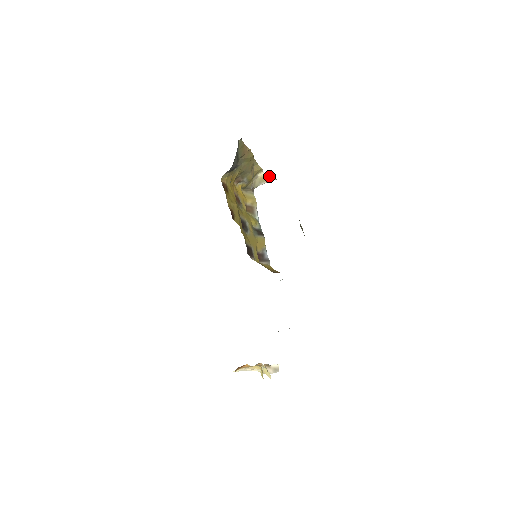
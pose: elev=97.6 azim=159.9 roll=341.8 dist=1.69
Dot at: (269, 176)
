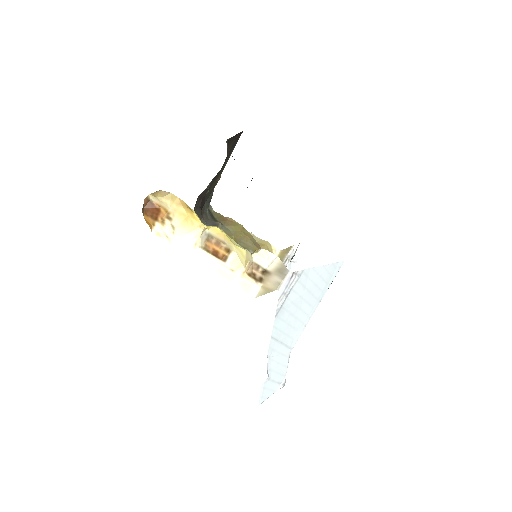
Dot at: (285, 249)
